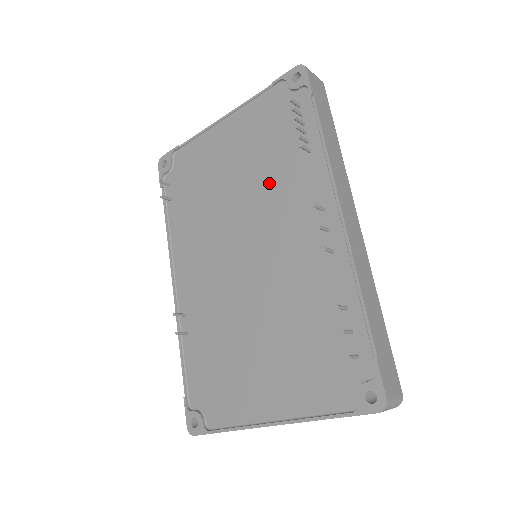
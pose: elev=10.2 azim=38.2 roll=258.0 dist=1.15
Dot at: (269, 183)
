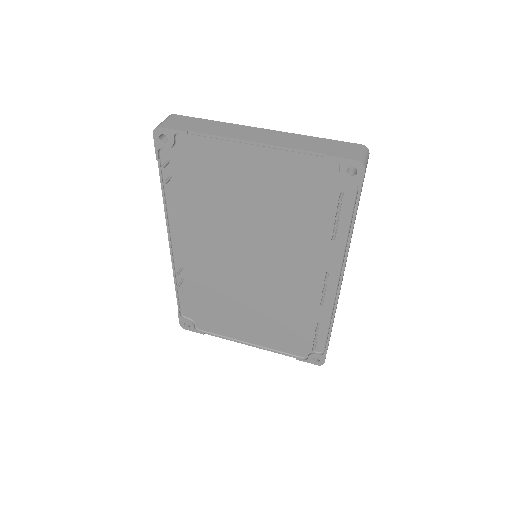
Dot at: (289, 231)
